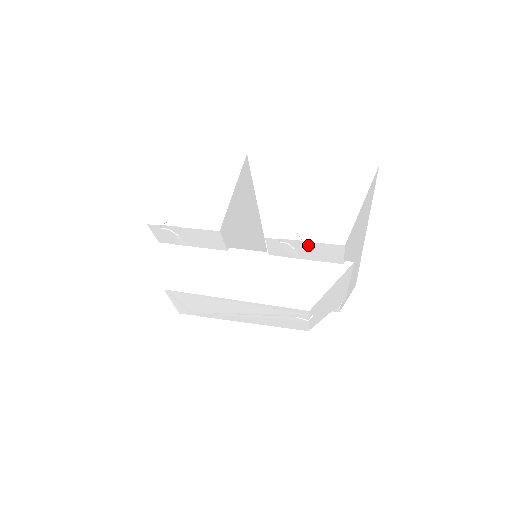
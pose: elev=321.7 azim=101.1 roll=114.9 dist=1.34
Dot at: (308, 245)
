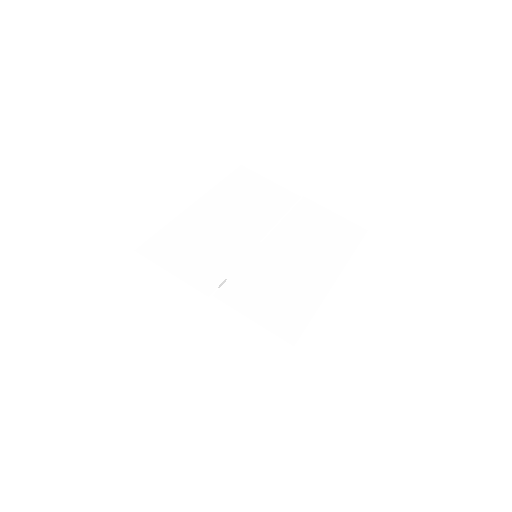
Dot at: occluded
